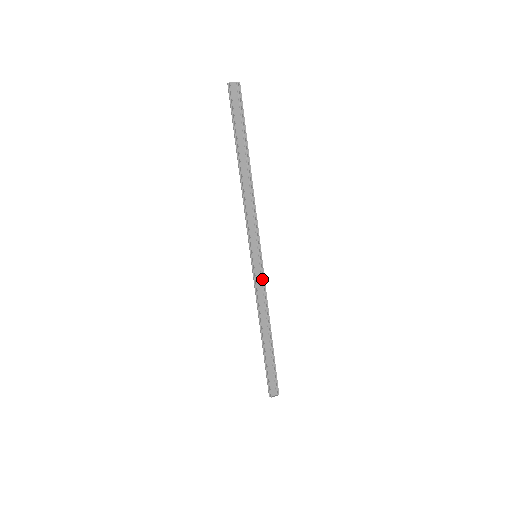
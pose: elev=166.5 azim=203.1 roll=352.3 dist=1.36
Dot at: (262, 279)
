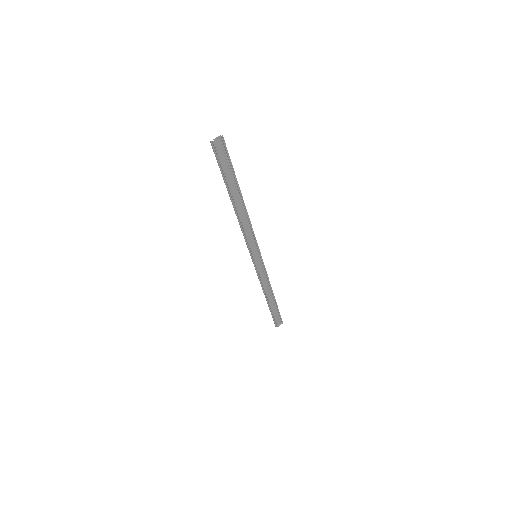
Dot at: (263, 268)
